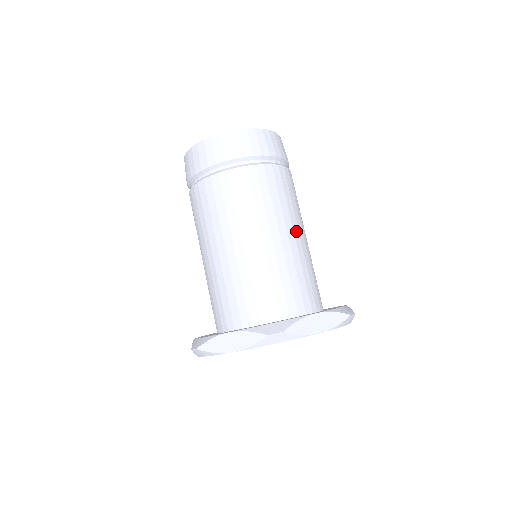
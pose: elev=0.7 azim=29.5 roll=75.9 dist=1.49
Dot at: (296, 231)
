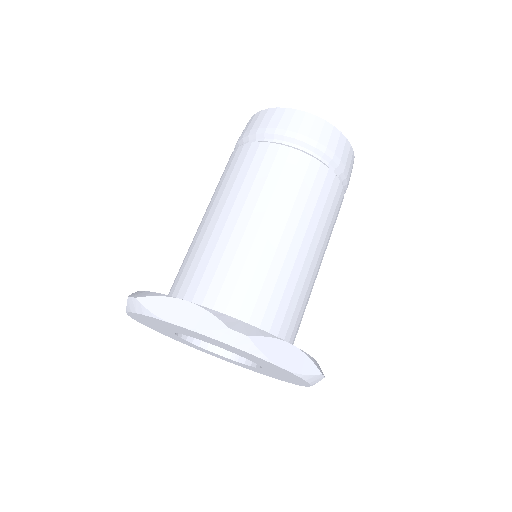
Dot at: (317, 254)
